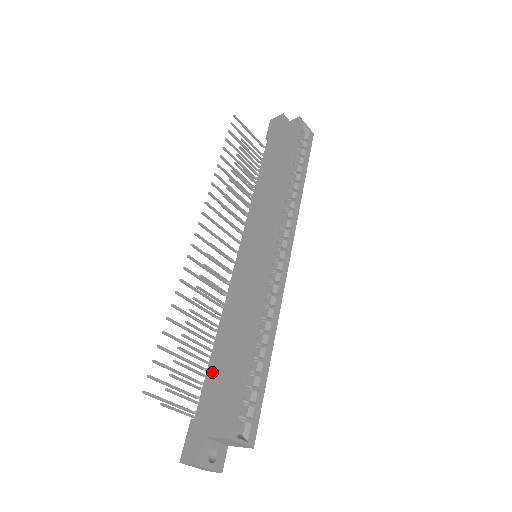
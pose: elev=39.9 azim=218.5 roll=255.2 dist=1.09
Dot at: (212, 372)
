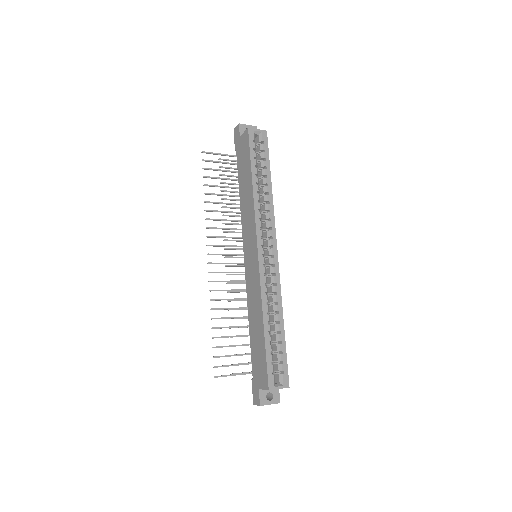
Dot at: (253, 348)
